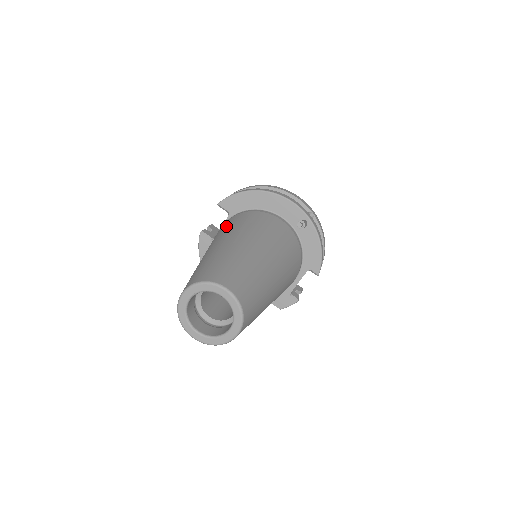
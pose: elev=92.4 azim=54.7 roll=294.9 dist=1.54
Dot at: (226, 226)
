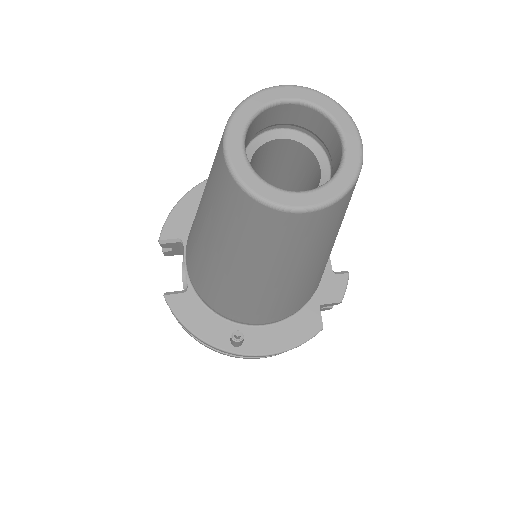
Dot at: occluded
